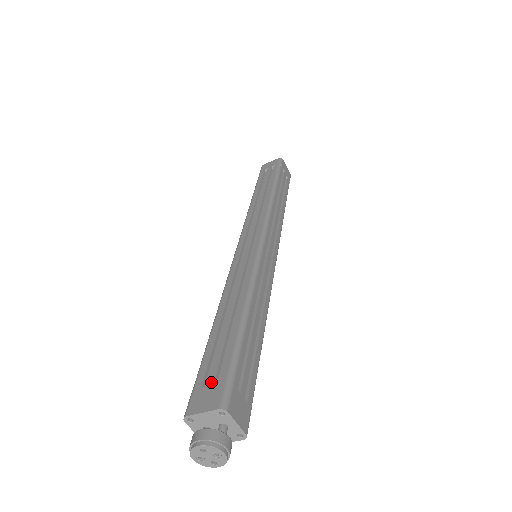
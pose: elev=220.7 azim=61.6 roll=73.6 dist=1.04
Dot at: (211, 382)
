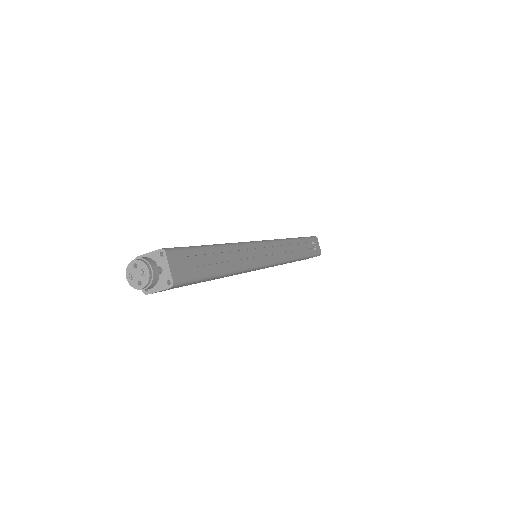
Dot at: occluded
